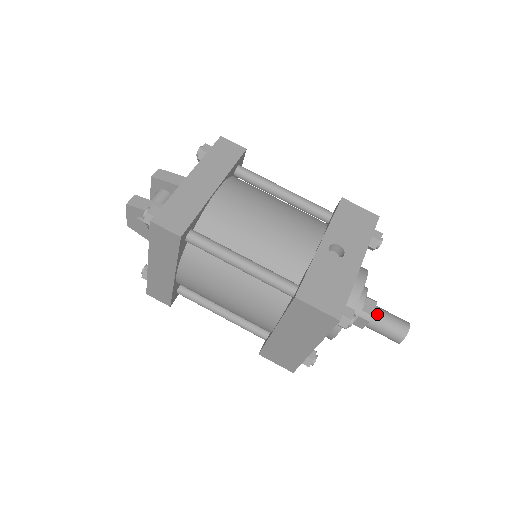
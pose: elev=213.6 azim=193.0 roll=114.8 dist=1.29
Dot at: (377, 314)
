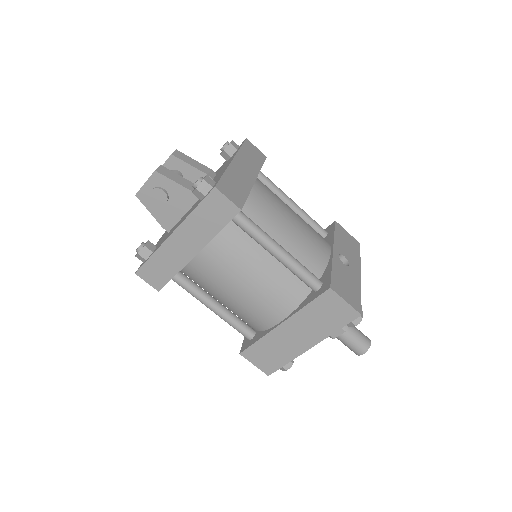
Dot at: occluded
